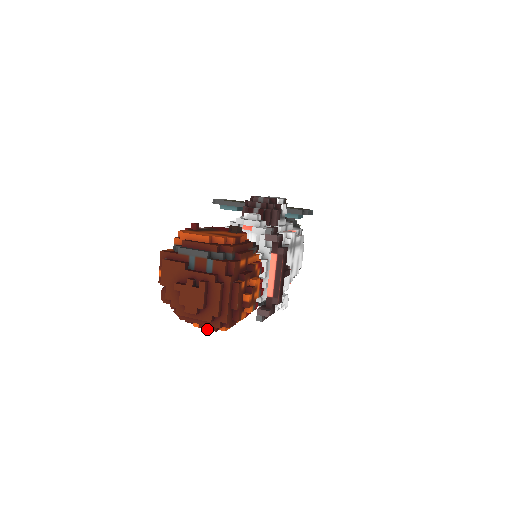
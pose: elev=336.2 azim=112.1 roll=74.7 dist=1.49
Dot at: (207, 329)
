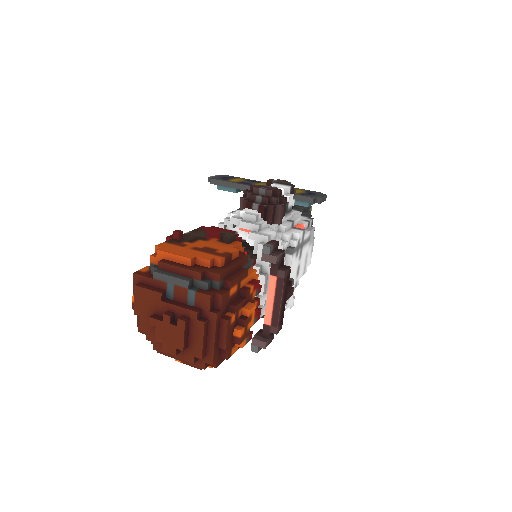
Dot at: (191, 366)
